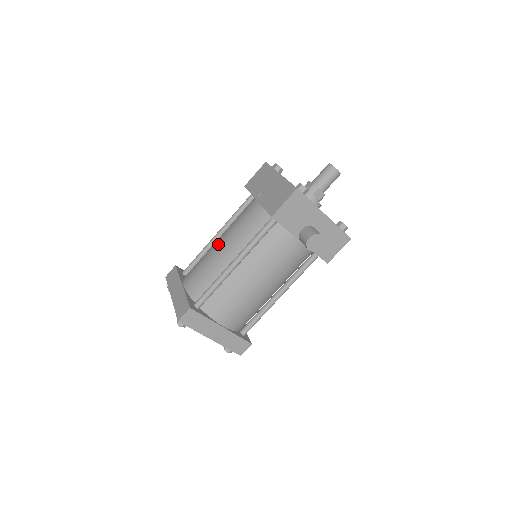
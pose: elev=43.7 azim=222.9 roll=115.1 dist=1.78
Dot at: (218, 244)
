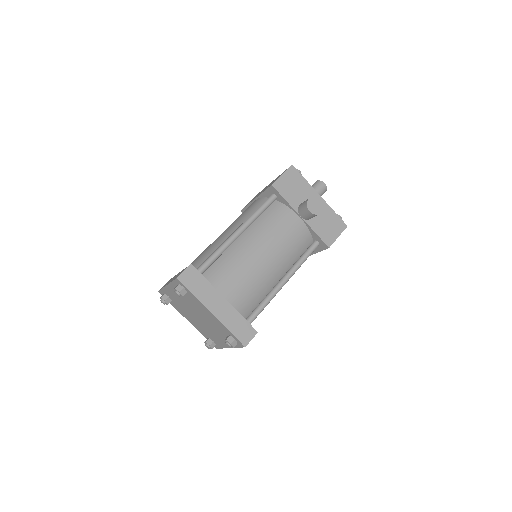
Dot at: occluded
